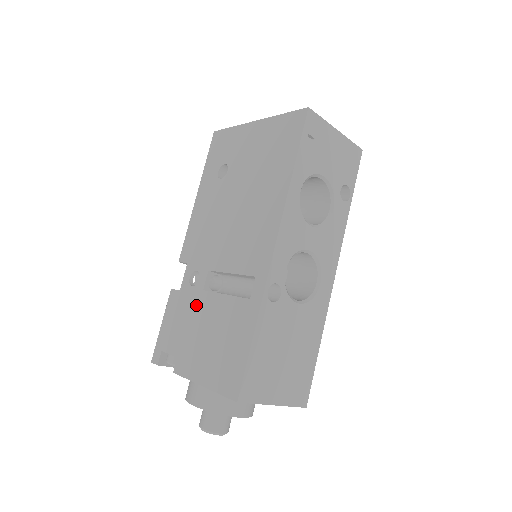
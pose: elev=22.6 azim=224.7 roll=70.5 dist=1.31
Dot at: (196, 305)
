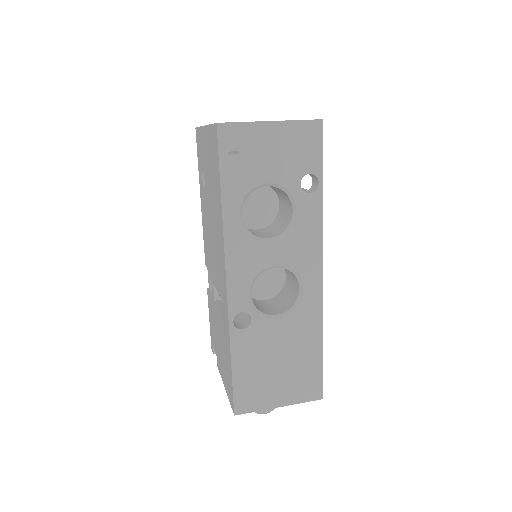
Dot at: (214, 313)
